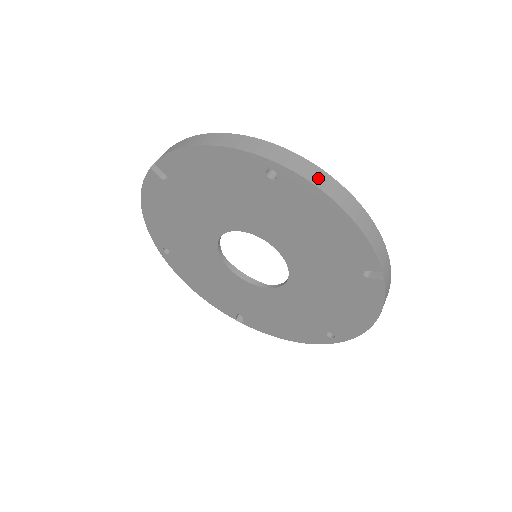
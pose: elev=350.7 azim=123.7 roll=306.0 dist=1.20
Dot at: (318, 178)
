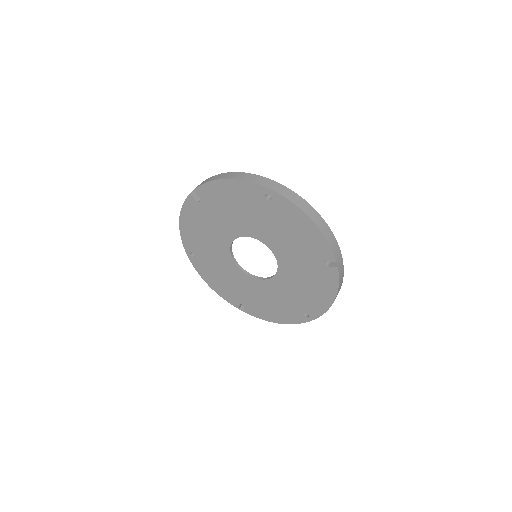
Dot at: (296, 200)
